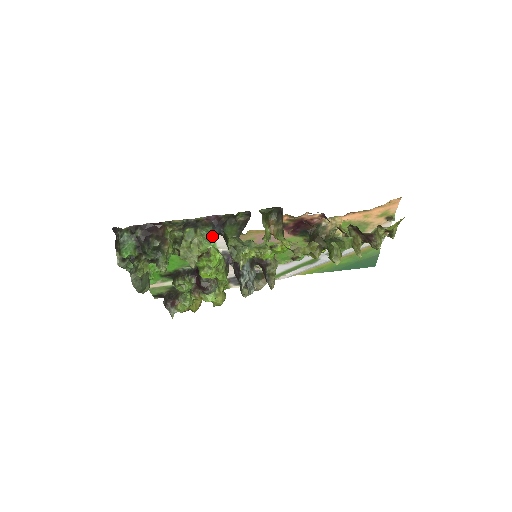
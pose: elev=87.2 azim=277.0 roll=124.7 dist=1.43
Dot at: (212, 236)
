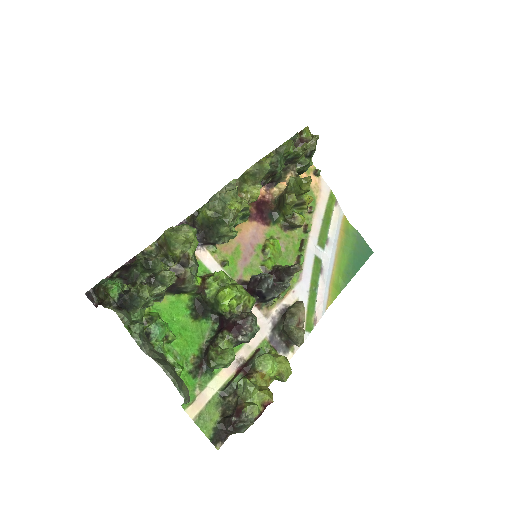
Dot at: occluded
